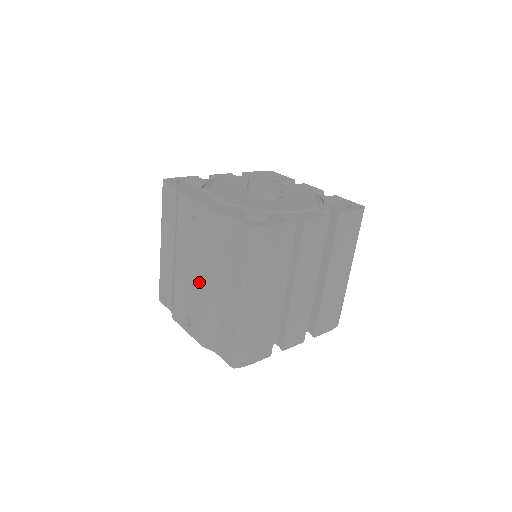
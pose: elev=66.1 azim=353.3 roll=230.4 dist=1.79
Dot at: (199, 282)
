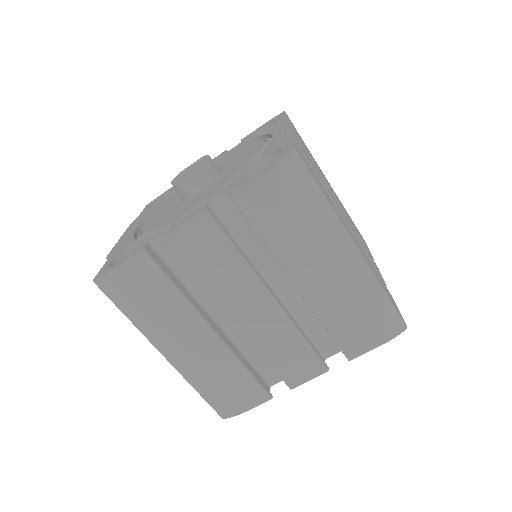
Dot at: occluded
